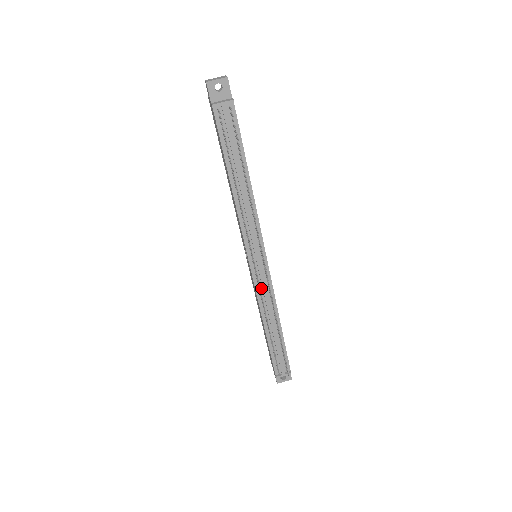
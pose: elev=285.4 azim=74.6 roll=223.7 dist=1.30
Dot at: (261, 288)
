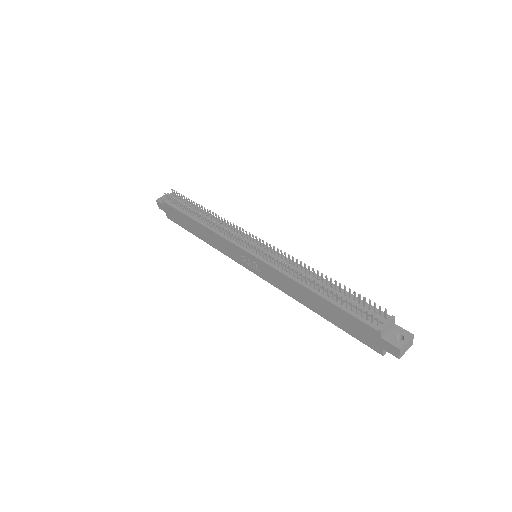
Dot at: (274, 262)
